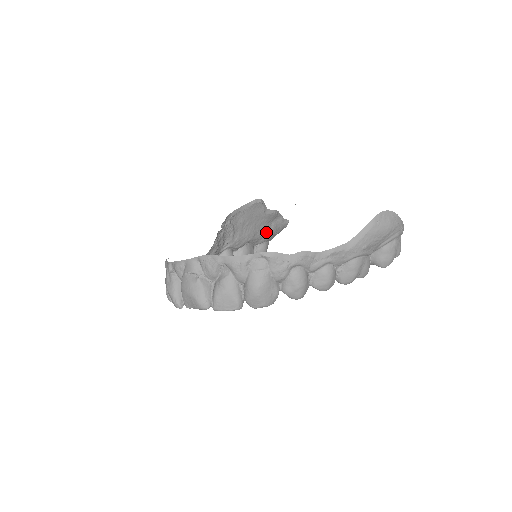
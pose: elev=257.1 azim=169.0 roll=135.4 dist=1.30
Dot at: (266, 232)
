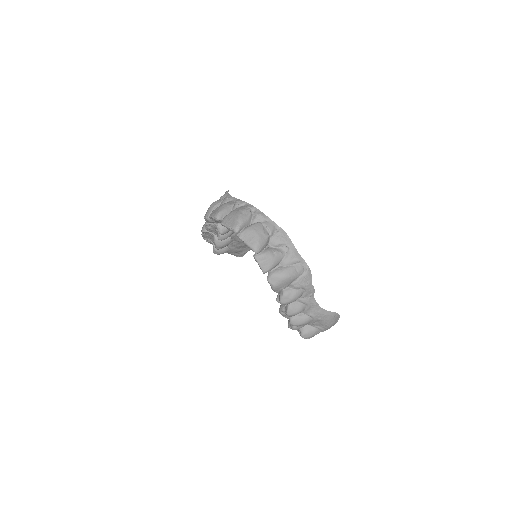
Dot at: (240, 247)
